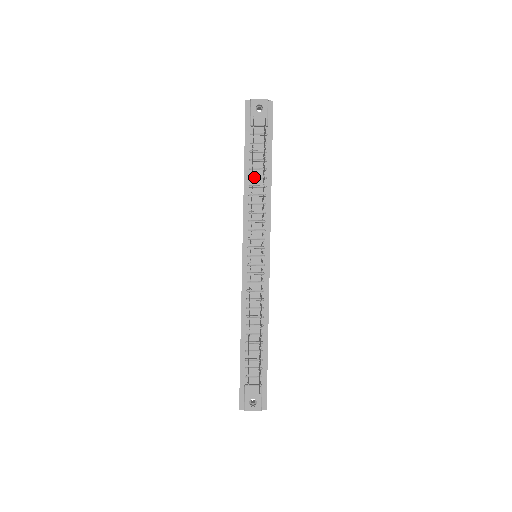
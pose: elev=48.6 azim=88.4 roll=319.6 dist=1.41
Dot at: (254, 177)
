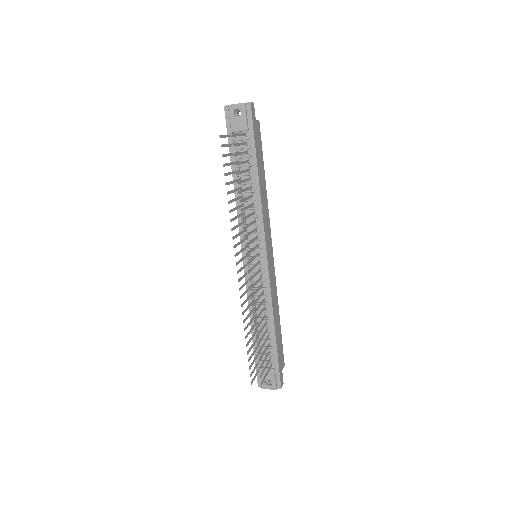
Dot at: (242, 183)
